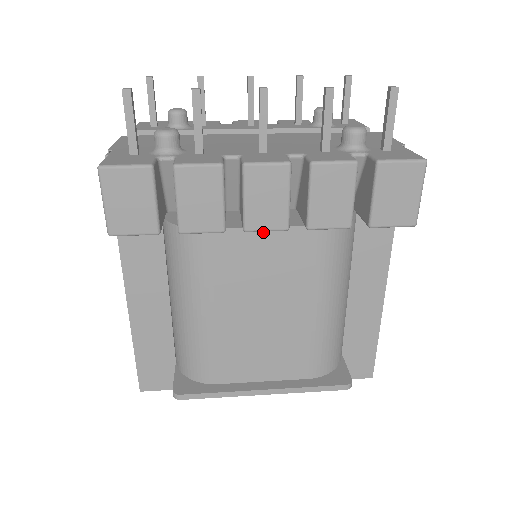
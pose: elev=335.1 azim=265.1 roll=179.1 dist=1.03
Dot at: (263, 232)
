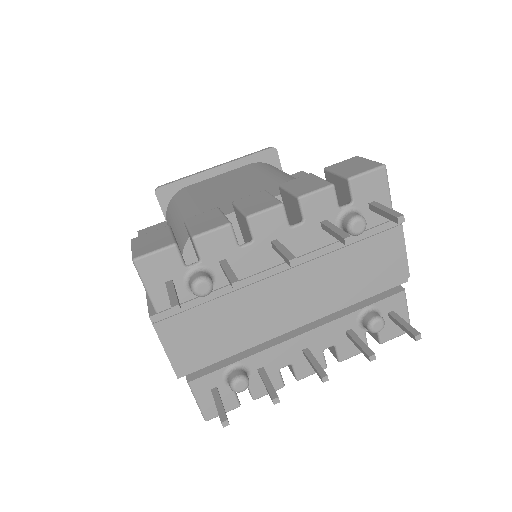
Dot at: occluded
